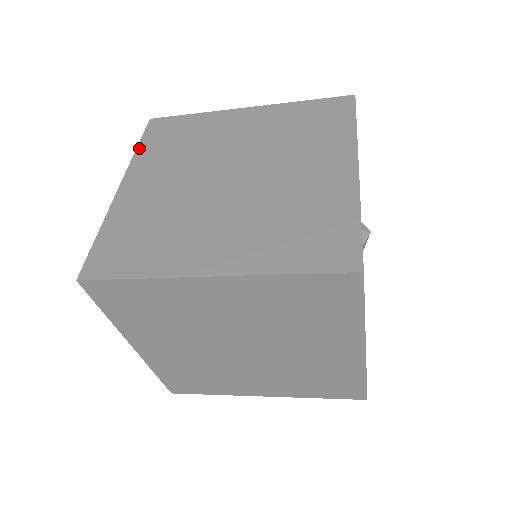
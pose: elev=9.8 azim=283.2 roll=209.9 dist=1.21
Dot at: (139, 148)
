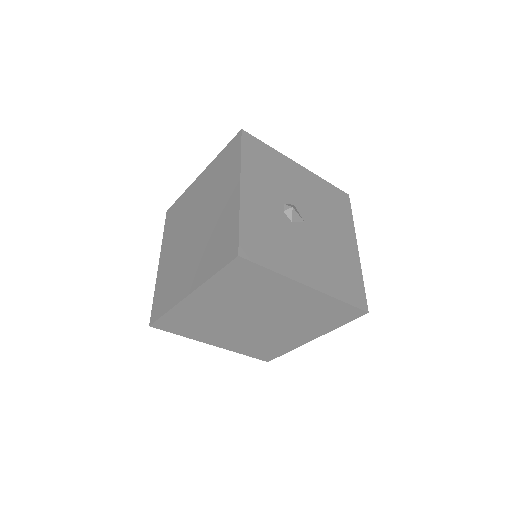
Dot at: (164, 234)
